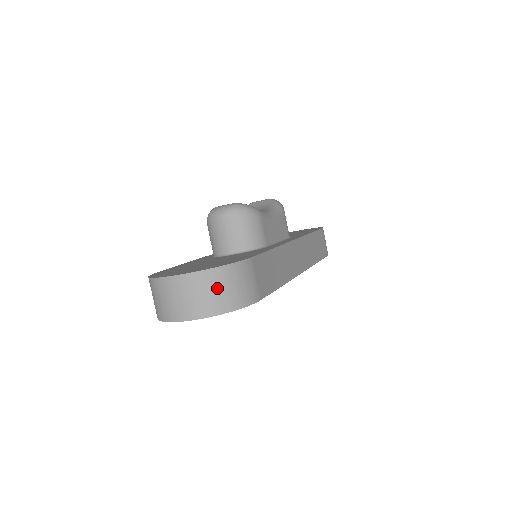
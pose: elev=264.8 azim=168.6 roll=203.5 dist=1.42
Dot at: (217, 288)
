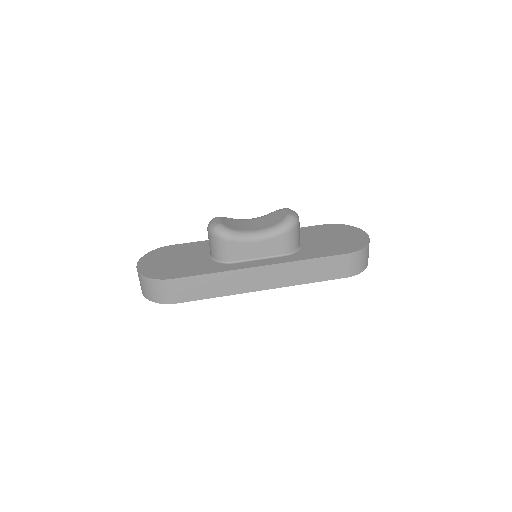
Dot at: (146, 287)
